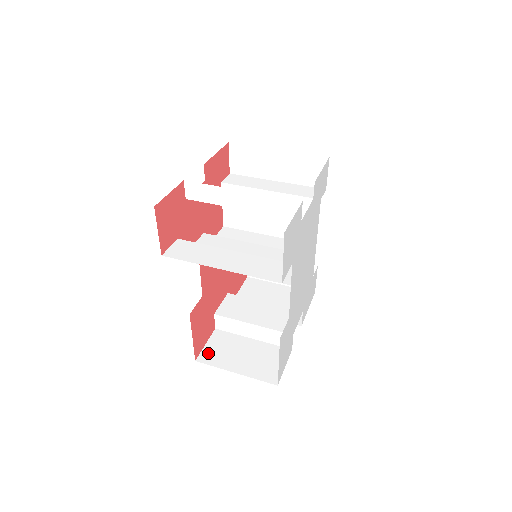
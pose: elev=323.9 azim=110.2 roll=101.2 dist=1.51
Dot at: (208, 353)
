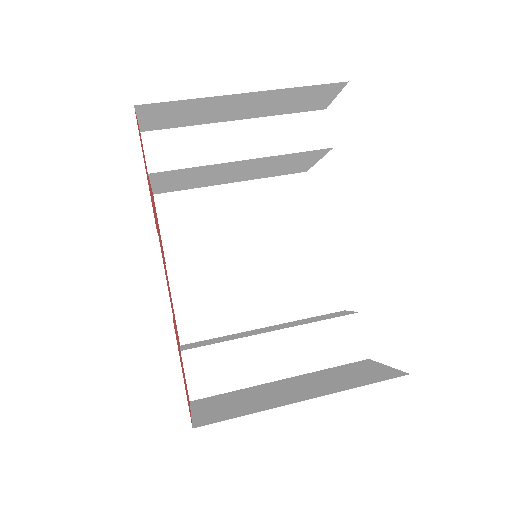
Dot at: occluded
